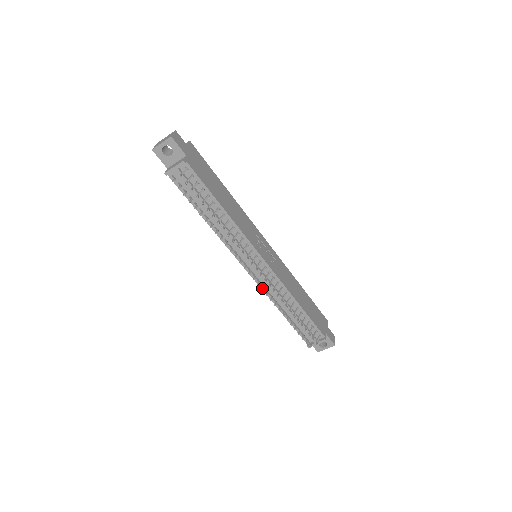
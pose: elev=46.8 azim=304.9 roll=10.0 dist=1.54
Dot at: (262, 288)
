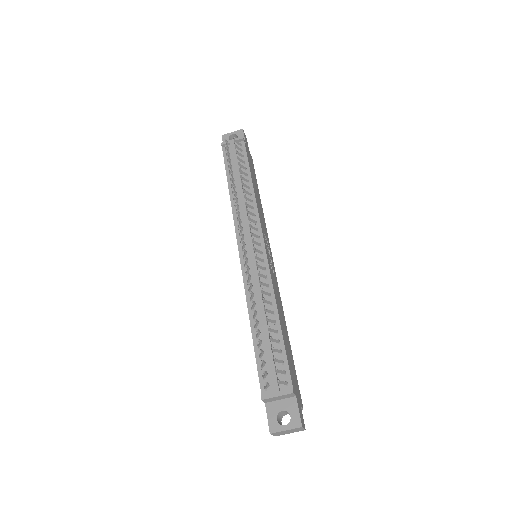
Dot at: (247, 266)
